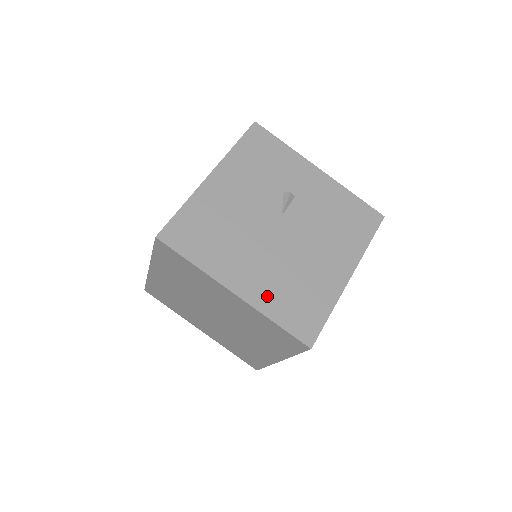
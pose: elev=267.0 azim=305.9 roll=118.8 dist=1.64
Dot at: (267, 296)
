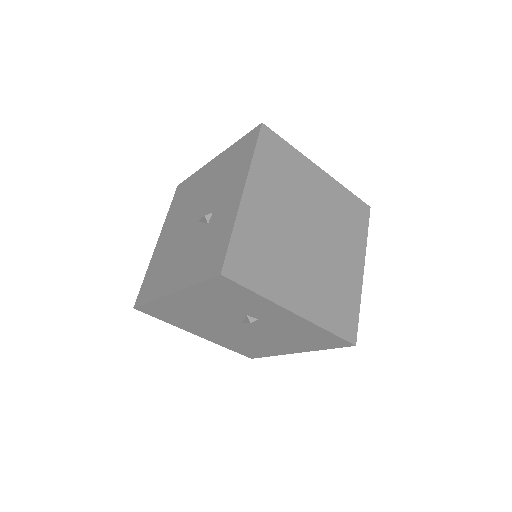
Dot at: (222, 342)
